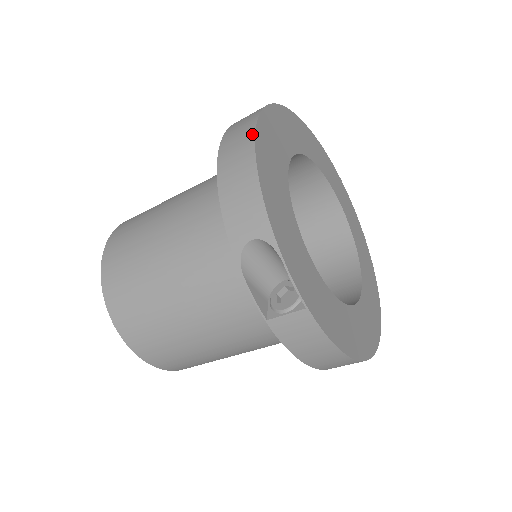
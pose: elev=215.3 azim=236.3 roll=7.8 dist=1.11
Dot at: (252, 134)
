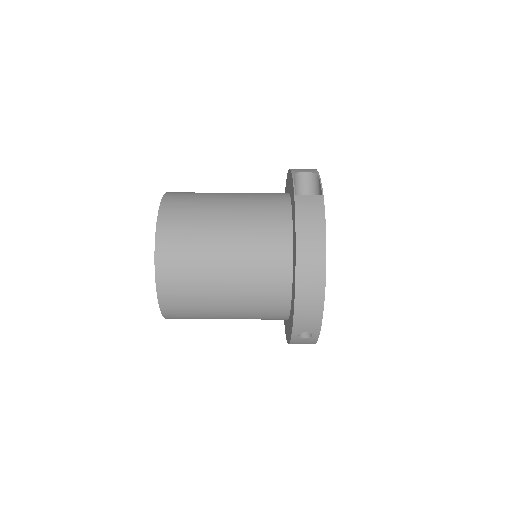
Dot at: occluded
